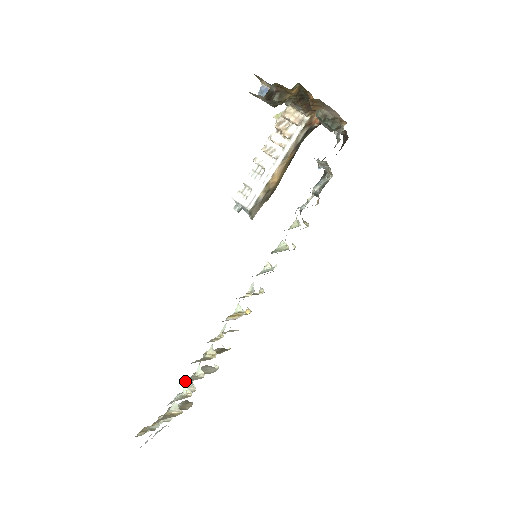
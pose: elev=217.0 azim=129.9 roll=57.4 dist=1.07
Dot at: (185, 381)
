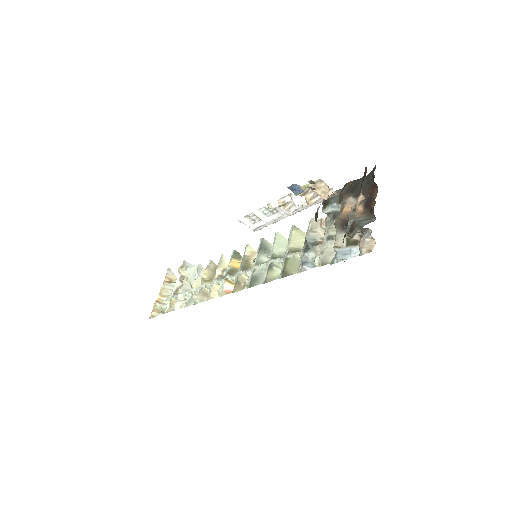
Dot at: (189, 304)
